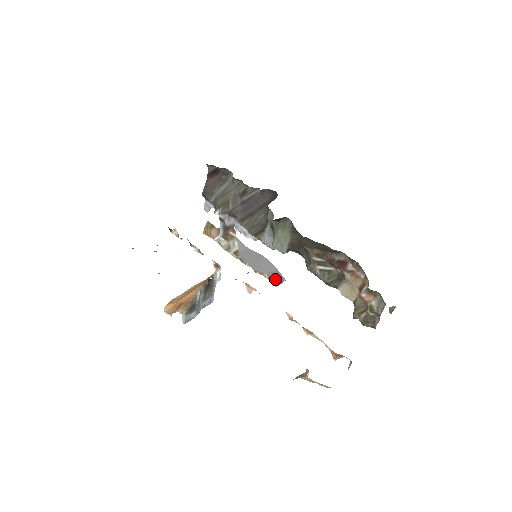
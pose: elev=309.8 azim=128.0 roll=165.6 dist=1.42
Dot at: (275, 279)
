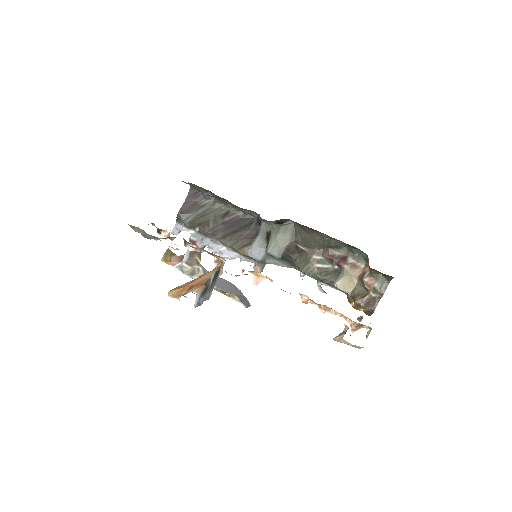
Dot at: (244, 301)
